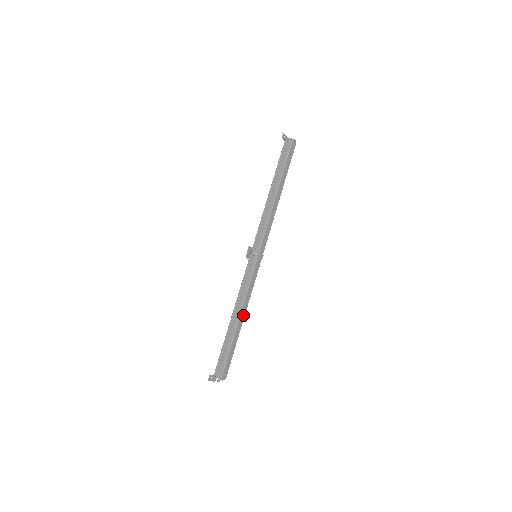
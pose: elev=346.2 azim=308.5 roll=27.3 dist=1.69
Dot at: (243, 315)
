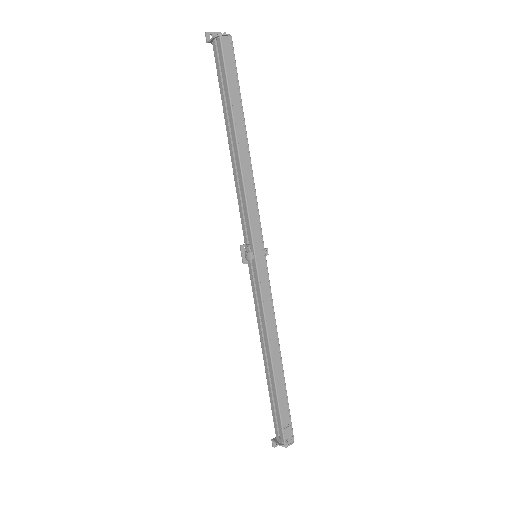
Dot at: (277, 349)
